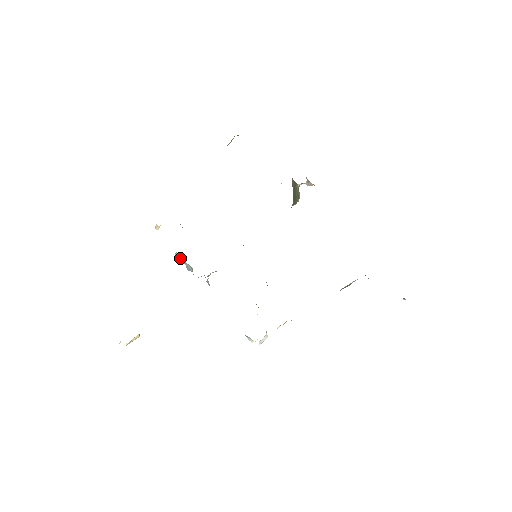
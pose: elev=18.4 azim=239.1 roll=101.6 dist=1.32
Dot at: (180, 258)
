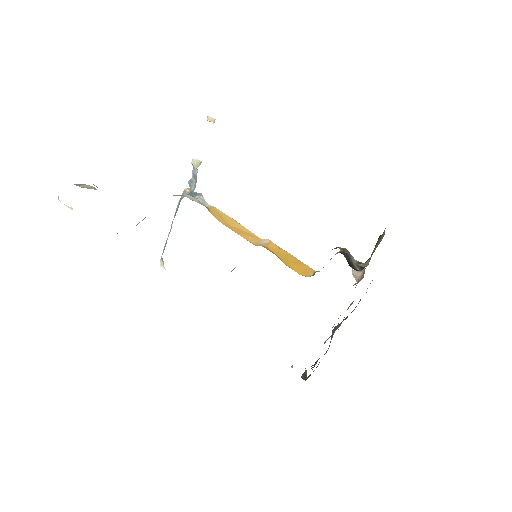
Dot at: (195, 168)
